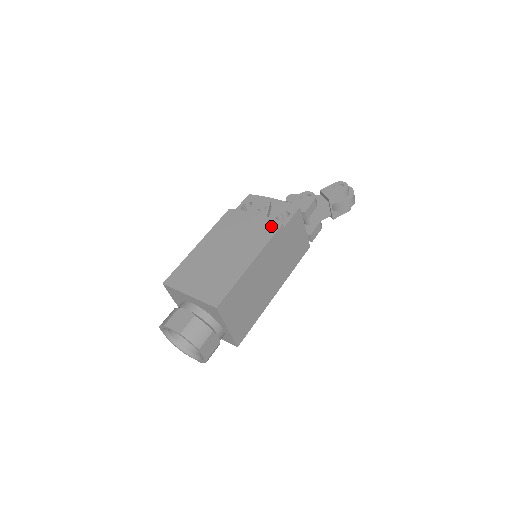
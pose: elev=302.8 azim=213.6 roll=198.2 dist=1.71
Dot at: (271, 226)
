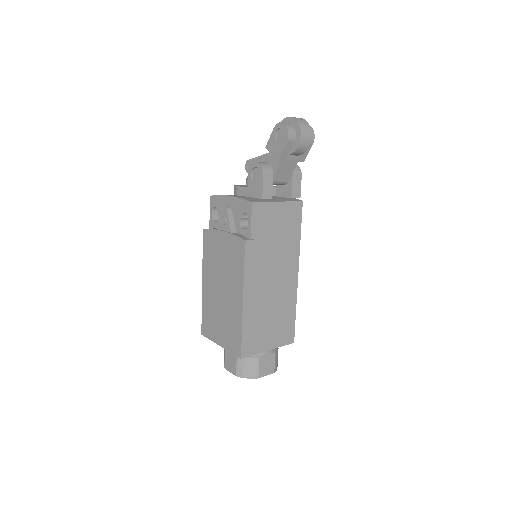
Dot at: (238, 247)
